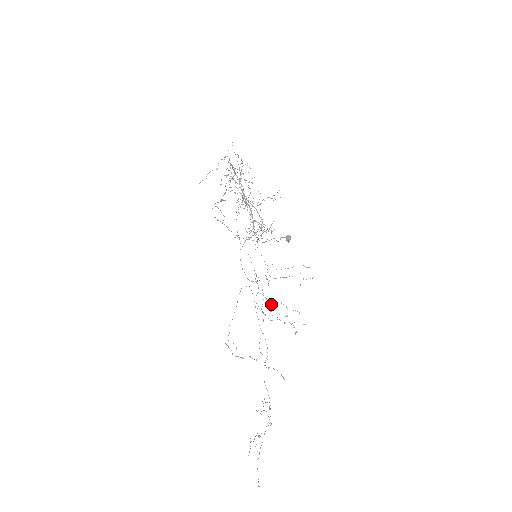
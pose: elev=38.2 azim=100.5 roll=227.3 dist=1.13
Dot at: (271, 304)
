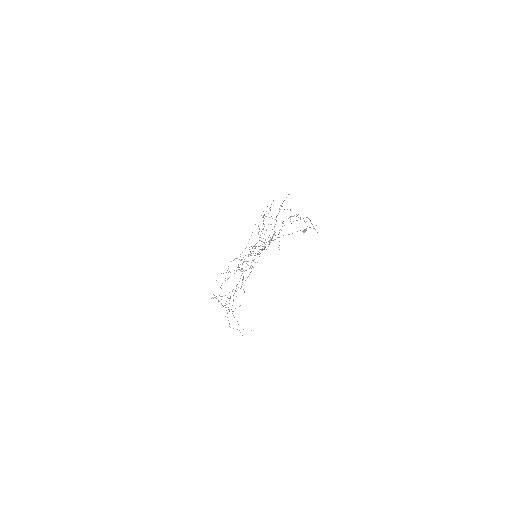
Dot at: occluded
